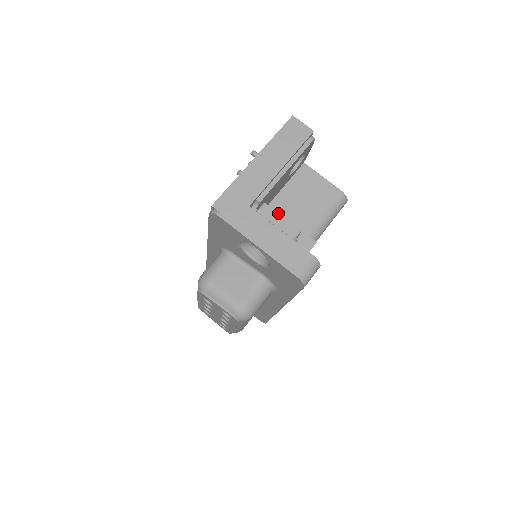
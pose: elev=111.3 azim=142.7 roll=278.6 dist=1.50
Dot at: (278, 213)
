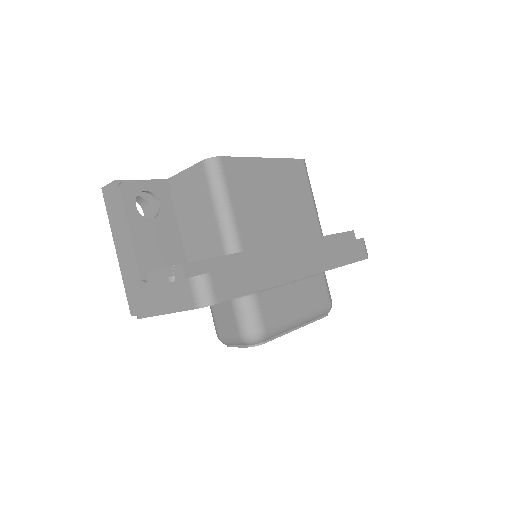
Dot at: (155, 271)
